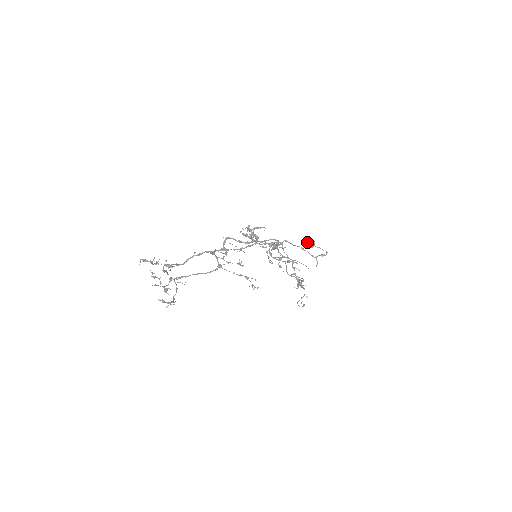
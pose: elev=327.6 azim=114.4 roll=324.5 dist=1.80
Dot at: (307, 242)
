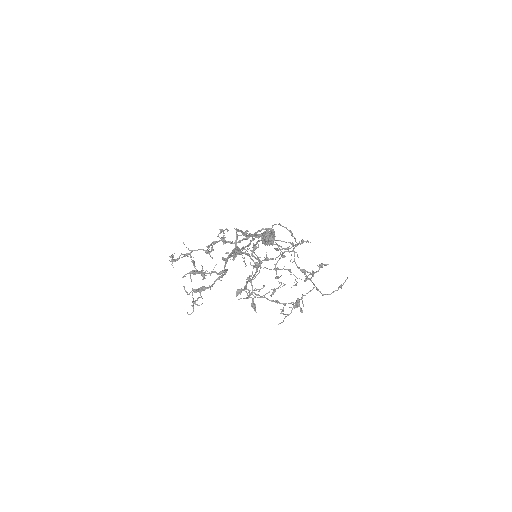
Dot at: occluded
